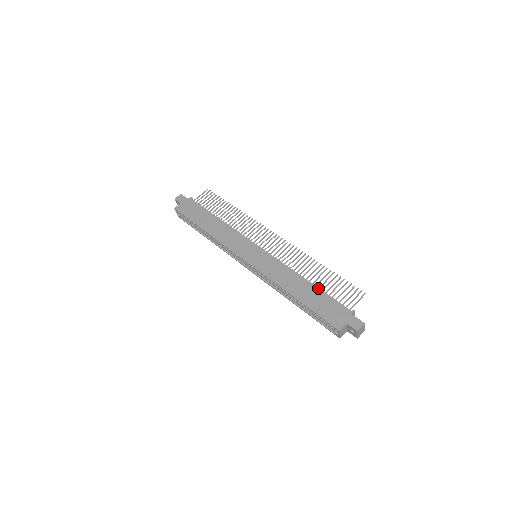
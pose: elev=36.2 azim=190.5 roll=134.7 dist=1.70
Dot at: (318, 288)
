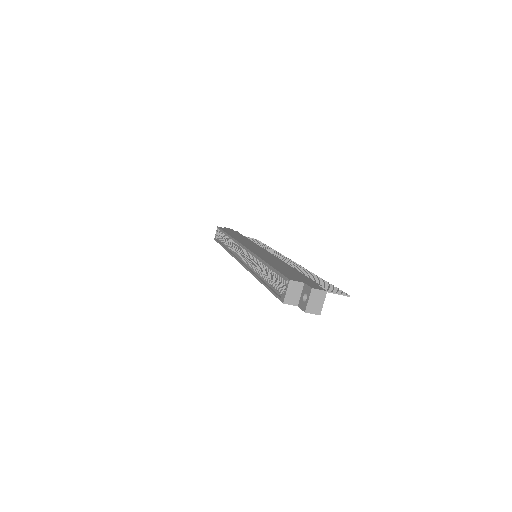
Dot at: occluded
